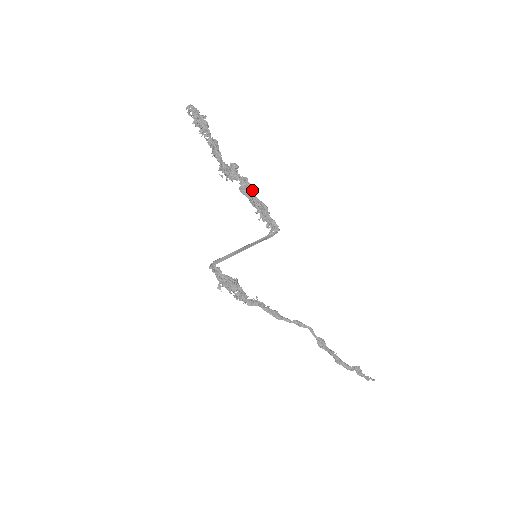
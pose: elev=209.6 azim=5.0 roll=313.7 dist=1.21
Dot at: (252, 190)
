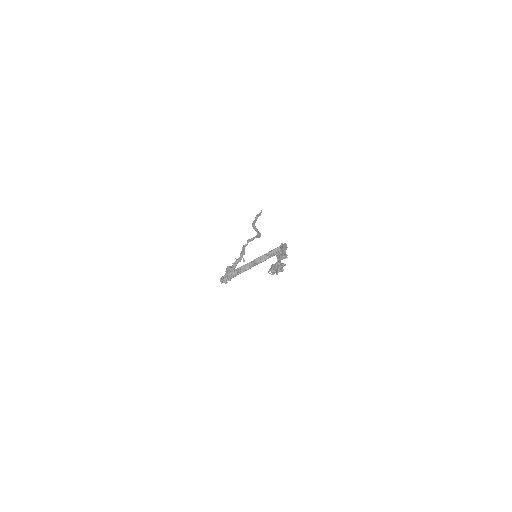
Dot at: occluded
